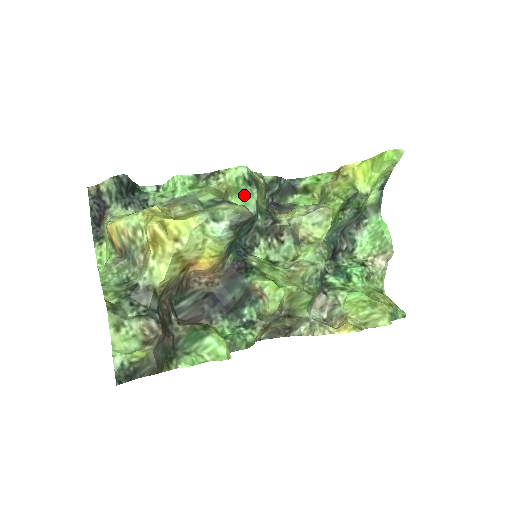
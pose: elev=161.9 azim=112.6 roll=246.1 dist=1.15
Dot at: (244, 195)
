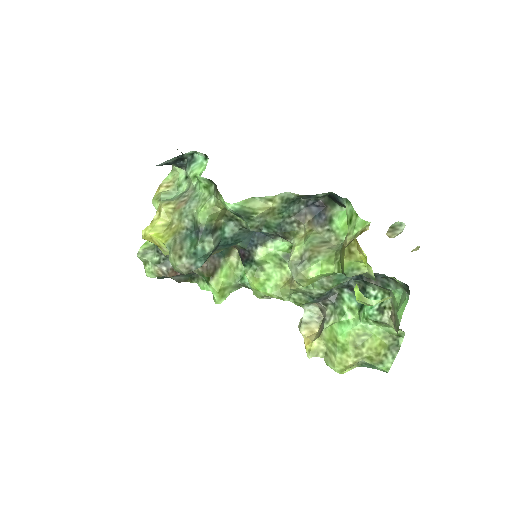
Dot at: occluded
